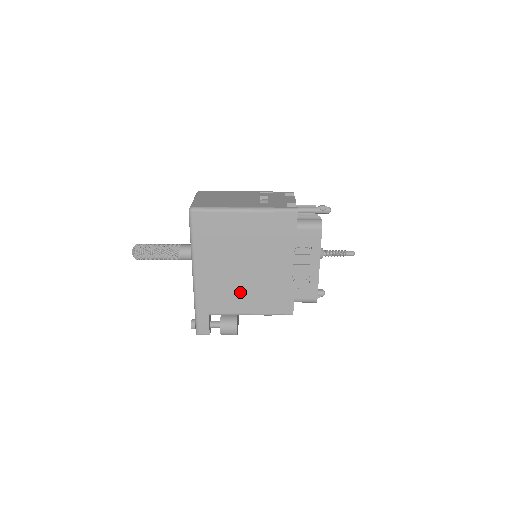
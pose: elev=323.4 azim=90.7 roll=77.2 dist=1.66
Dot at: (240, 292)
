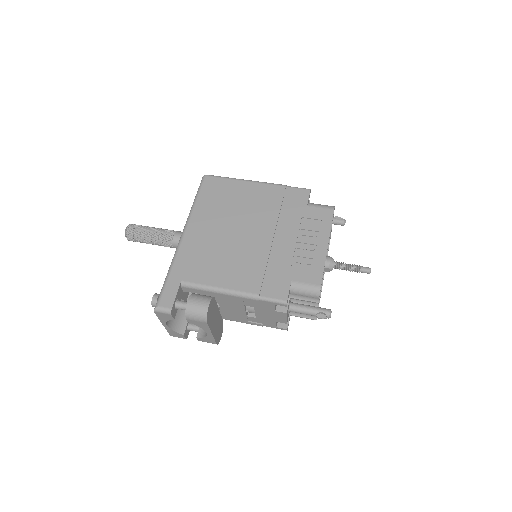
Dot at: (228, 261)
